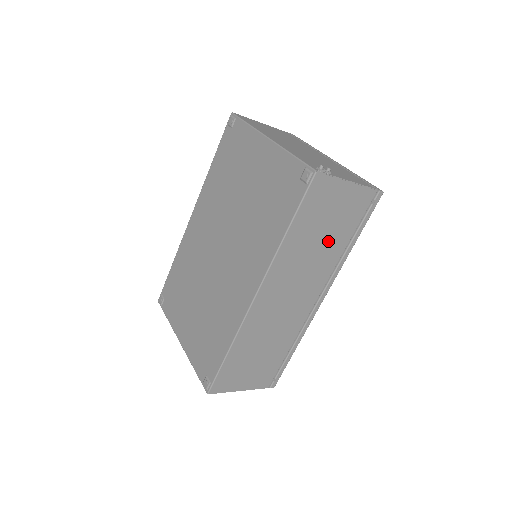
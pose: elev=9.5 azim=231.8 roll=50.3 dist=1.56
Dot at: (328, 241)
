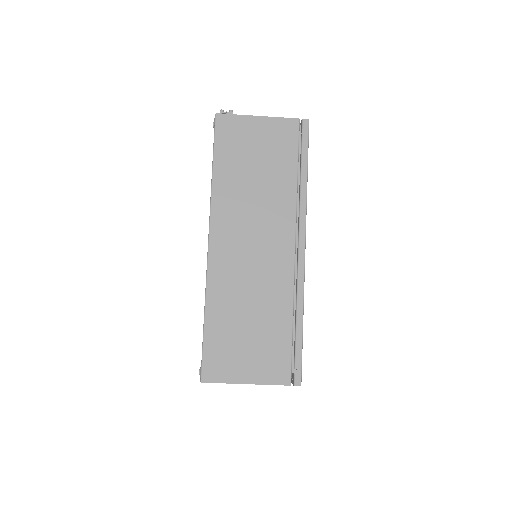
Dot at: (268, 177)
